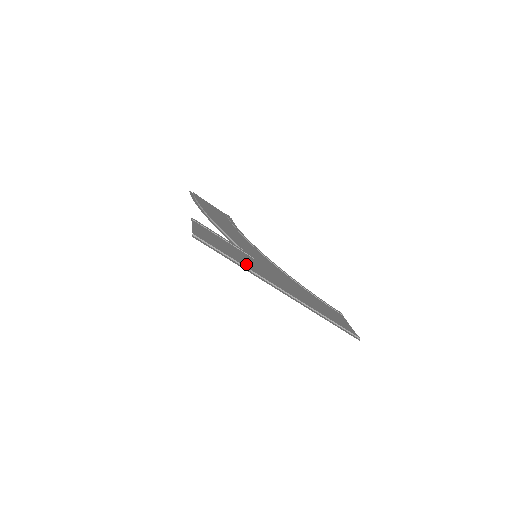
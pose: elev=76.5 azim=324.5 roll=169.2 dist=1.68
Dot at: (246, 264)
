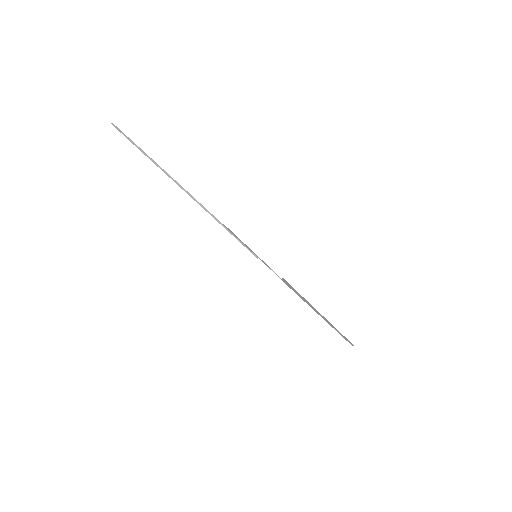
Dot at: occluded
